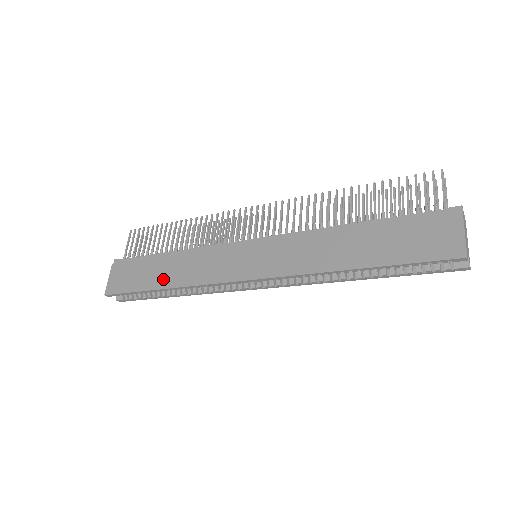
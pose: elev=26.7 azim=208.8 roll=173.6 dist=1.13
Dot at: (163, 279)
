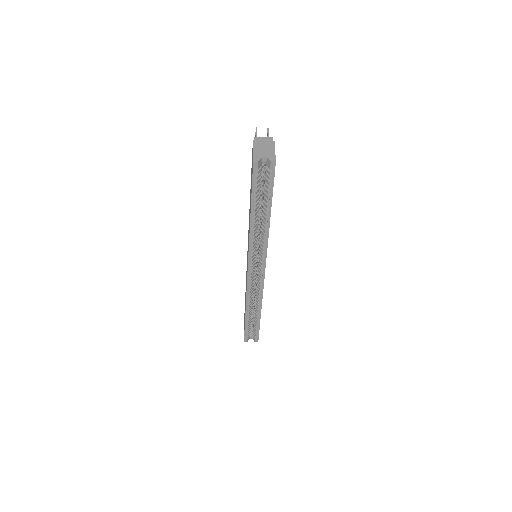
Dot at: occluded
